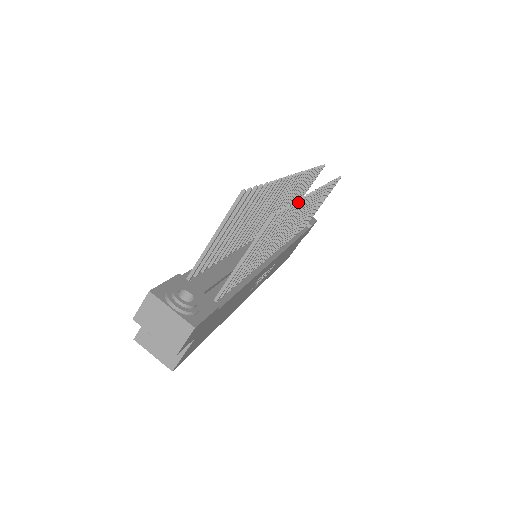
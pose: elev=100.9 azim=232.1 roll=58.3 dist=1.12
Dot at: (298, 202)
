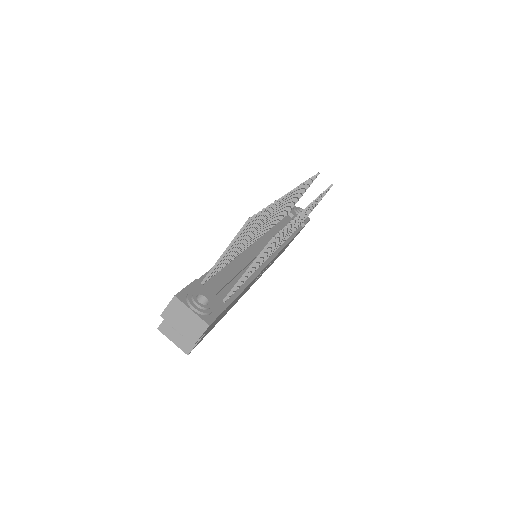
Dot at: (294, 220)
